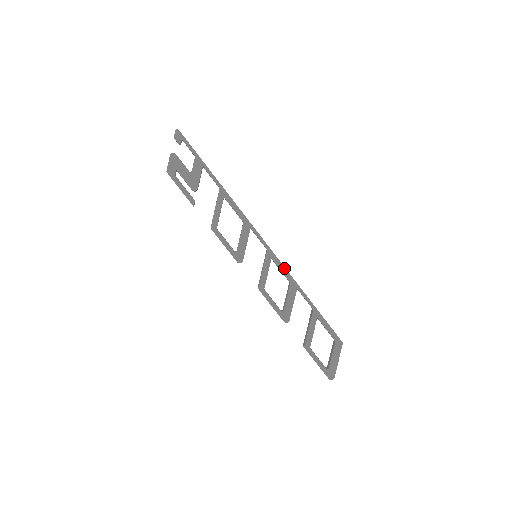
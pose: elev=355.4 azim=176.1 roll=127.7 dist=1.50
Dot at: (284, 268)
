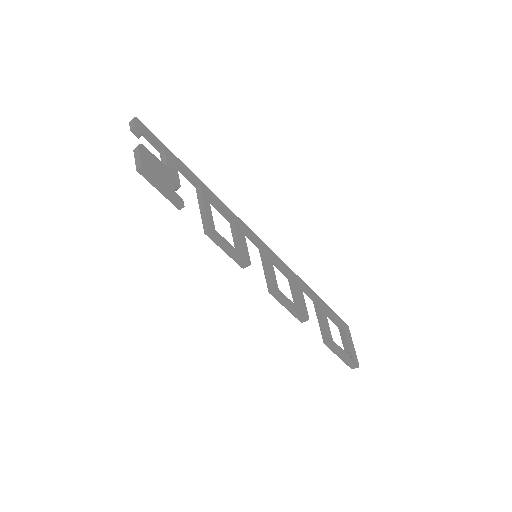
Dot at: (283, 262)
